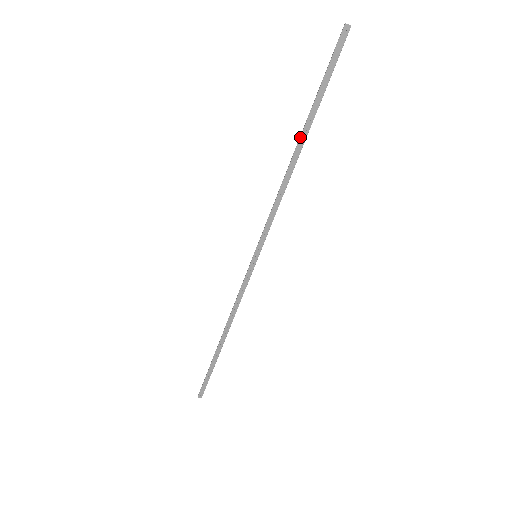
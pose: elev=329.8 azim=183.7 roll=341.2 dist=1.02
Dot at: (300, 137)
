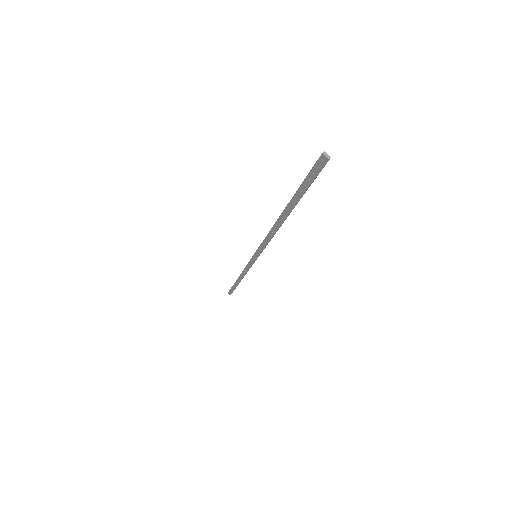
Dot at: (283, 211)
